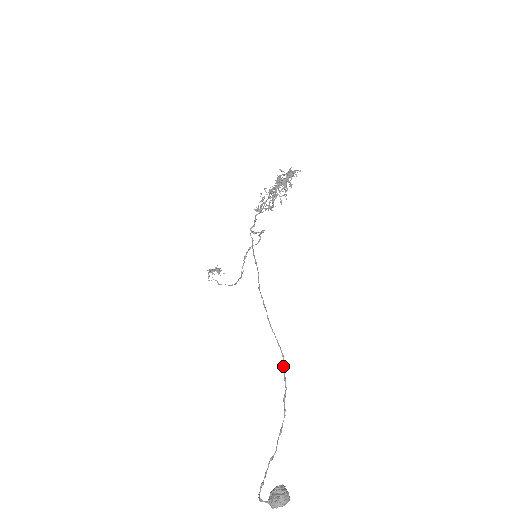
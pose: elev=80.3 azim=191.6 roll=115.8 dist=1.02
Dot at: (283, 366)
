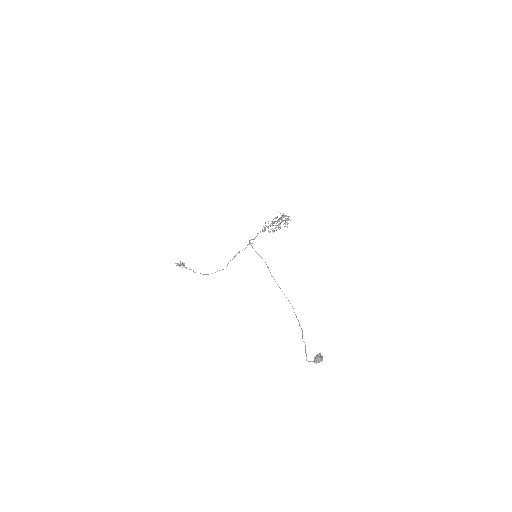
Dot at: occluded
